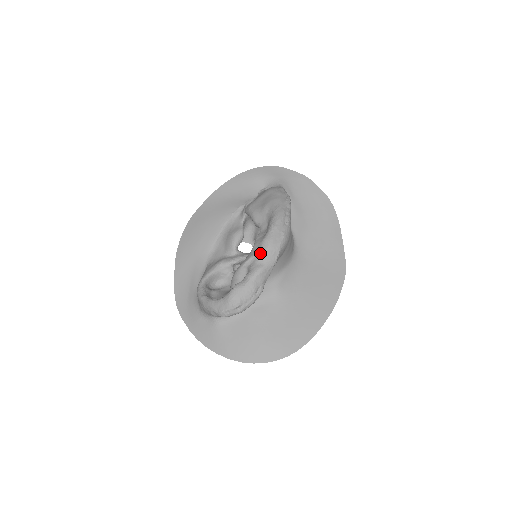
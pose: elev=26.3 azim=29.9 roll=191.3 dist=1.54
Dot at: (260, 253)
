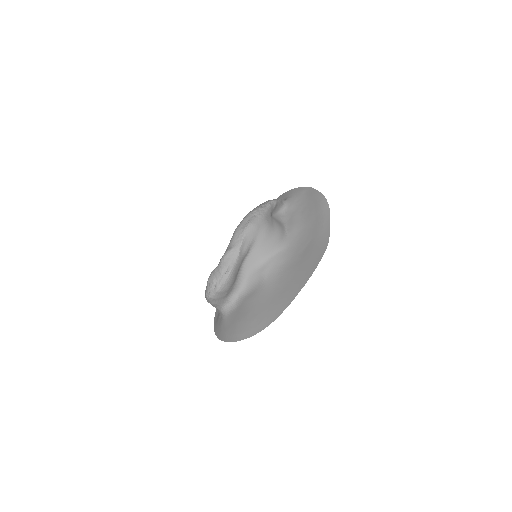
Dot at: (230, 241)
